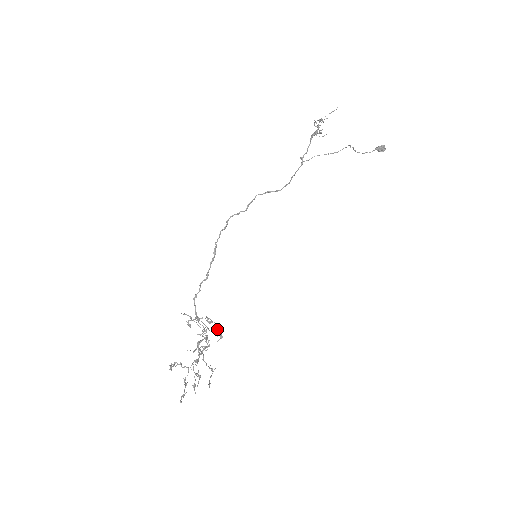
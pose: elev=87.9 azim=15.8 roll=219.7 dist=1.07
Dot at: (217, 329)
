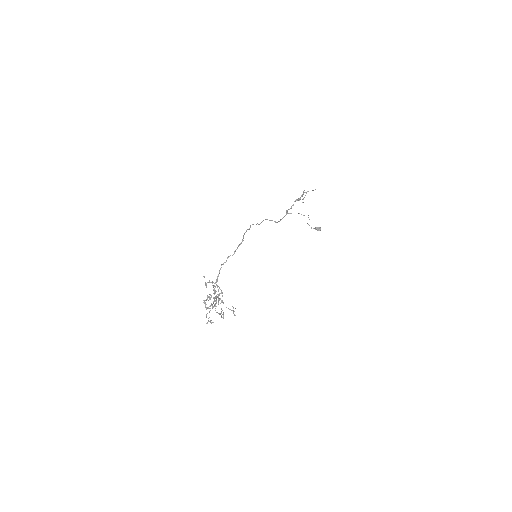
Dot at: (222, 295)
